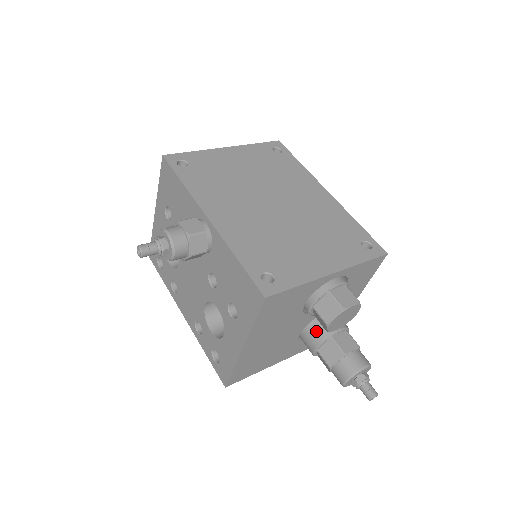
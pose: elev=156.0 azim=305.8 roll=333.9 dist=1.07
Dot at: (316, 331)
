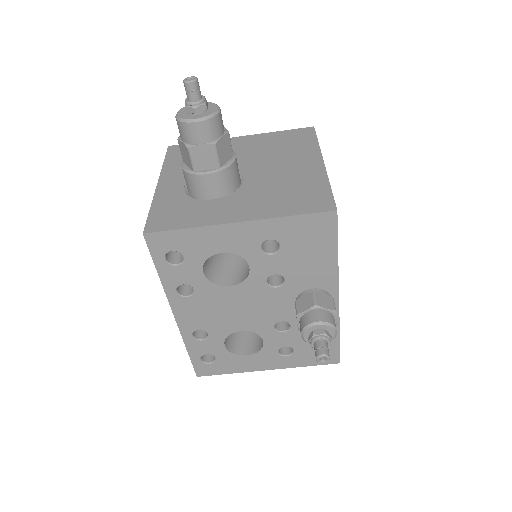
Dot at: occluded
